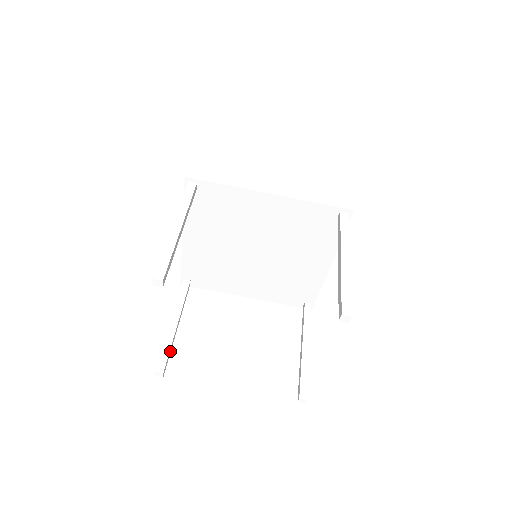
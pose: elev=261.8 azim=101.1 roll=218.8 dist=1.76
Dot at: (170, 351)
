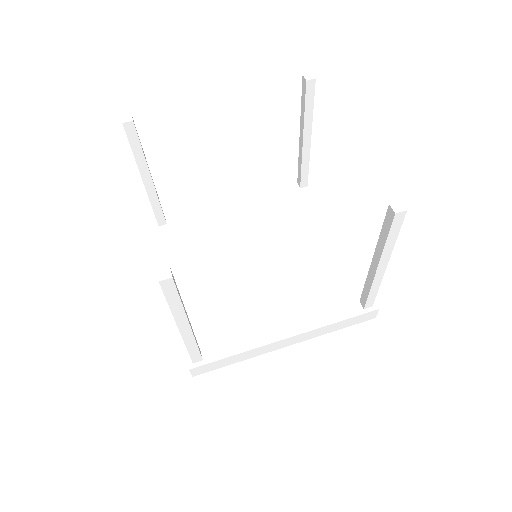
Dot at: (180, 299)
